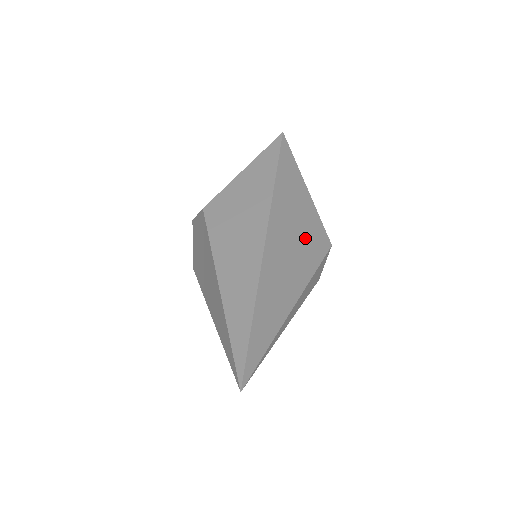
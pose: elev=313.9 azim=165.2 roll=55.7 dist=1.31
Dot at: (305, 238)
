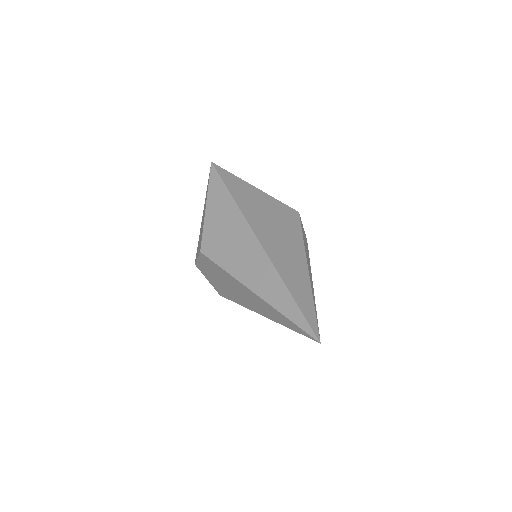
Dot at: (280, 221)
